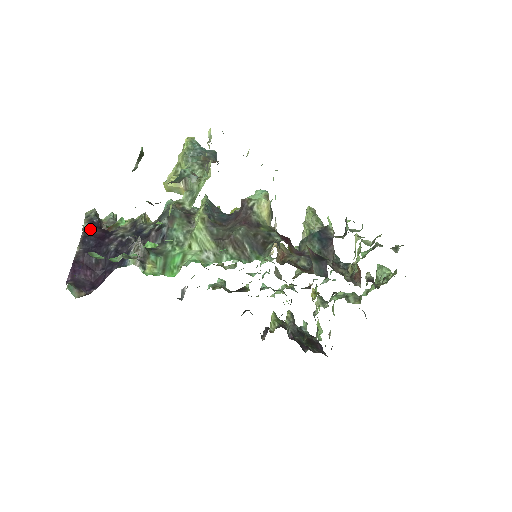
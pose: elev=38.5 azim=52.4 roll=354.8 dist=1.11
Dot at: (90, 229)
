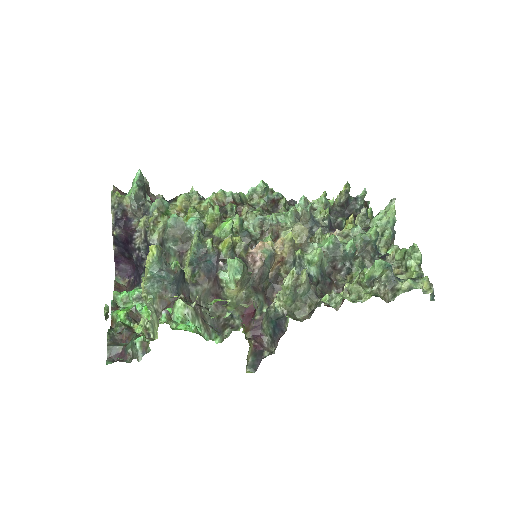
Dot at: (116, 234)
